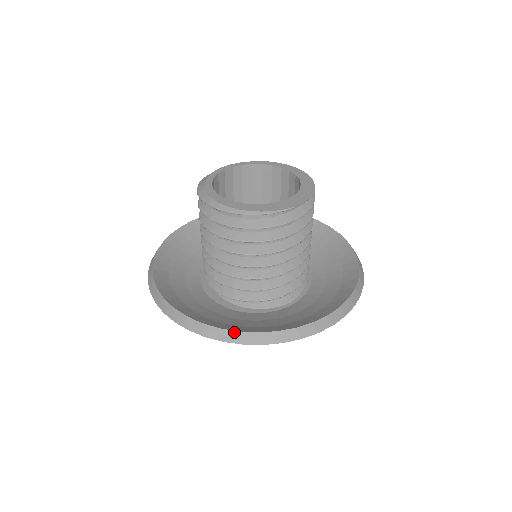
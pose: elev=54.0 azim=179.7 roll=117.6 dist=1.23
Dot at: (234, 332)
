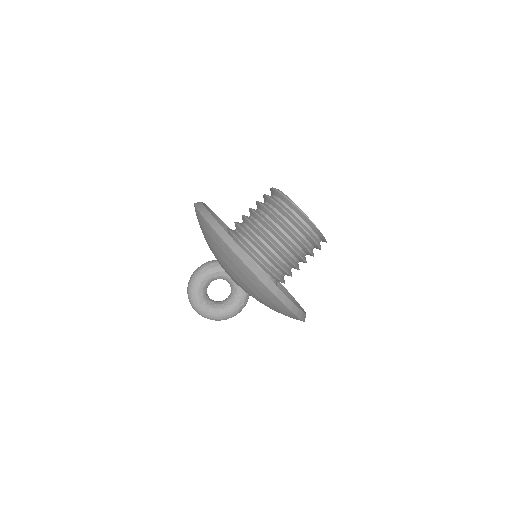
Dot at: (229, 236)
